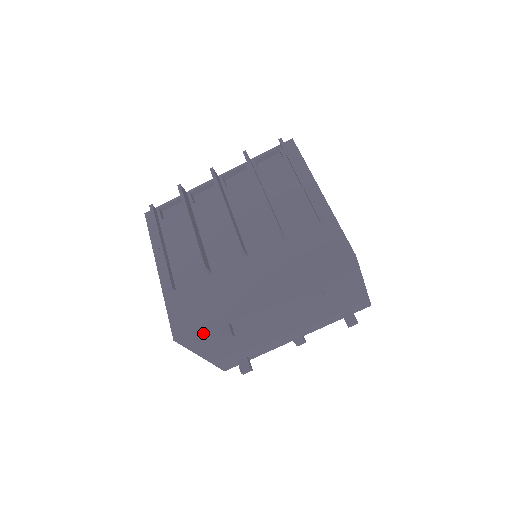
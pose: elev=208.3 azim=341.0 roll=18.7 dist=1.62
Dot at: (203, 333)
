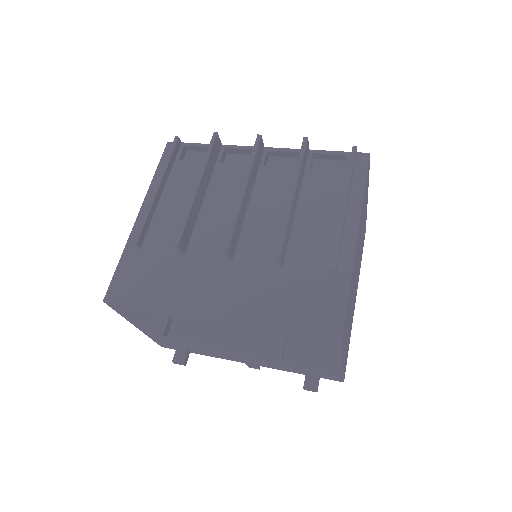
Dot at: (138, 311)
